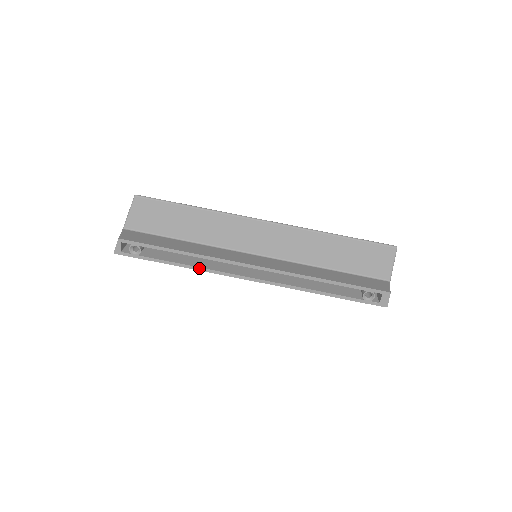
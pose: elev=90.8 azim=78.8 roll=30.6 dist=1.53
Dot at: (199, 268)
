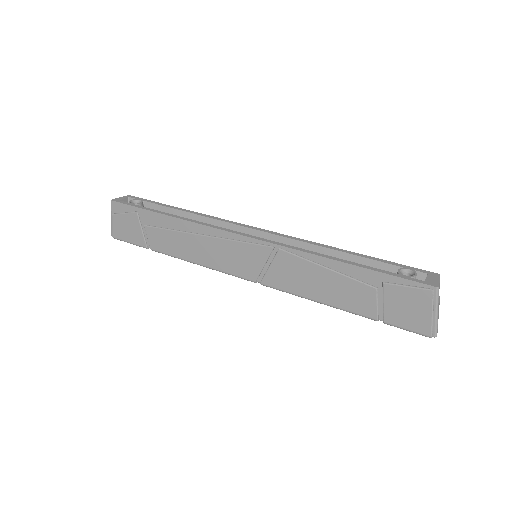
Dot at: (192, 220)
